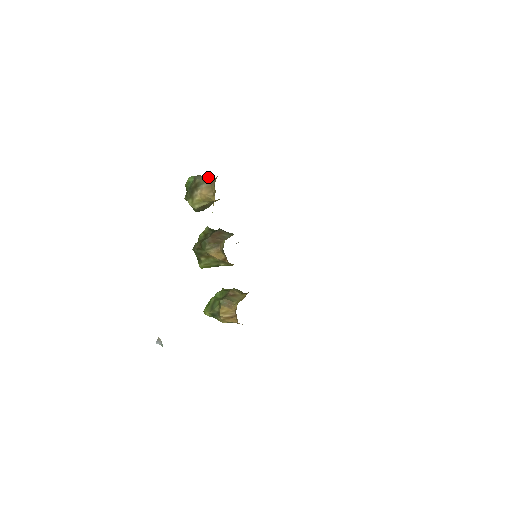
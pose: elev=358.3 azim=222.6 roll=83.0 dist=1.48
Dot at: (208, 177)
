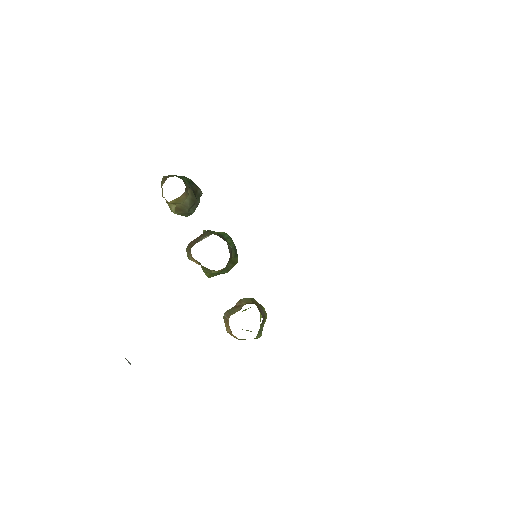
Dot at: (166, 176)
